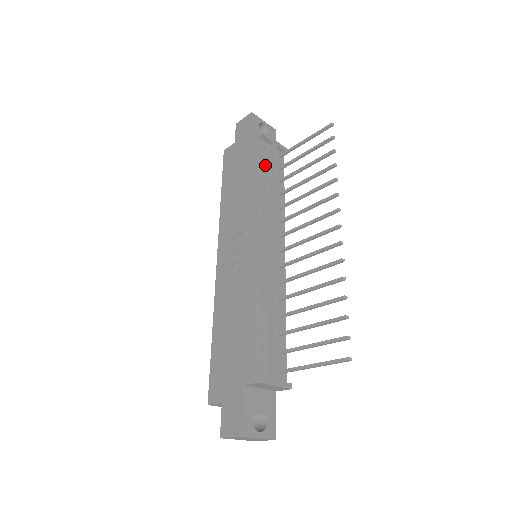
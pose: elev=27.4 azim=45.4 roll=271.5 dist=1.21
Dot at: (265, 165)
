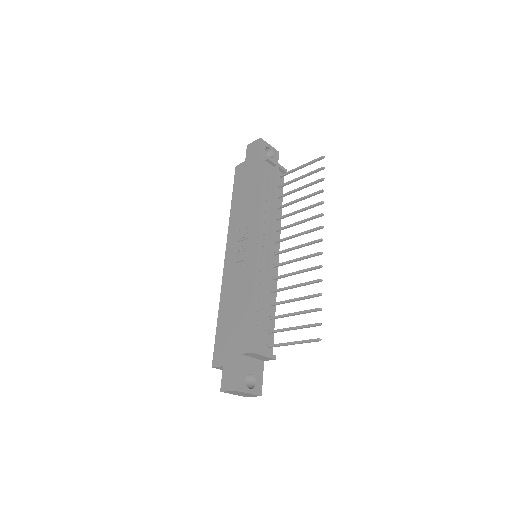
Dot at: (268, 184)
